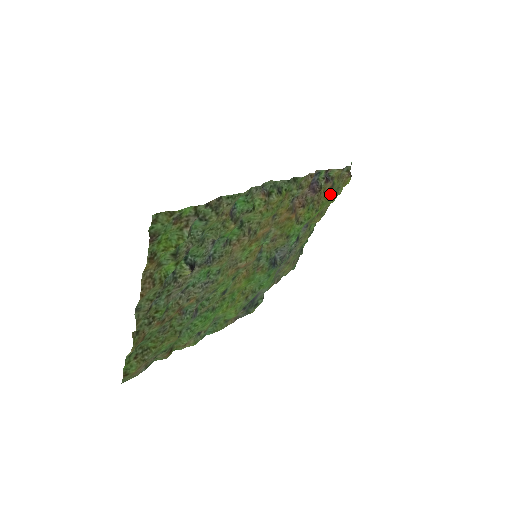
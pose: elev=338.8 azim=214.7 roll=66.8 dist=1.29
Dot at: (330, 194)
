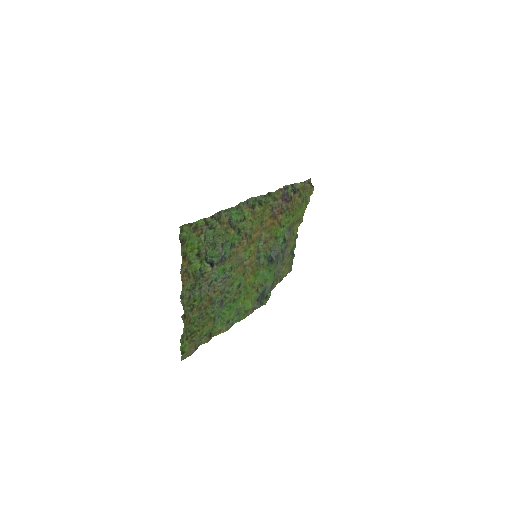
Dot at: (300, 202)
